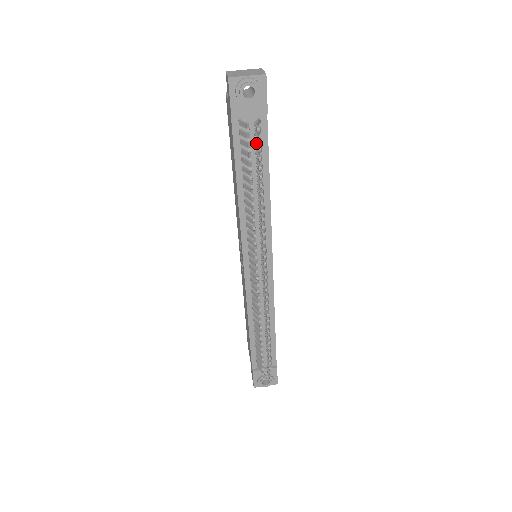
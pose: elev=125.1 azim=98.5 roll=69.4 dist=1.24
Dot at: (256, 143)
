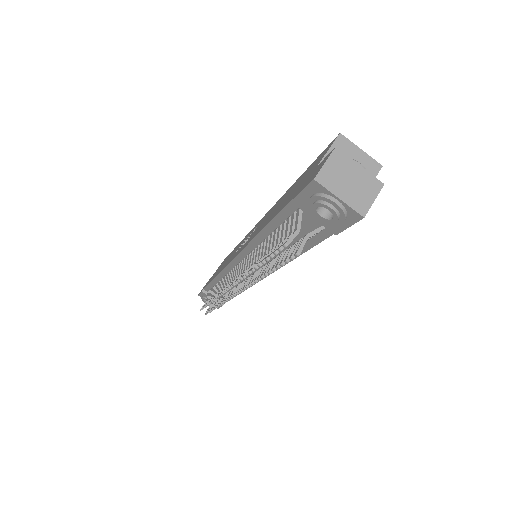
Dot at: (295, 246)
